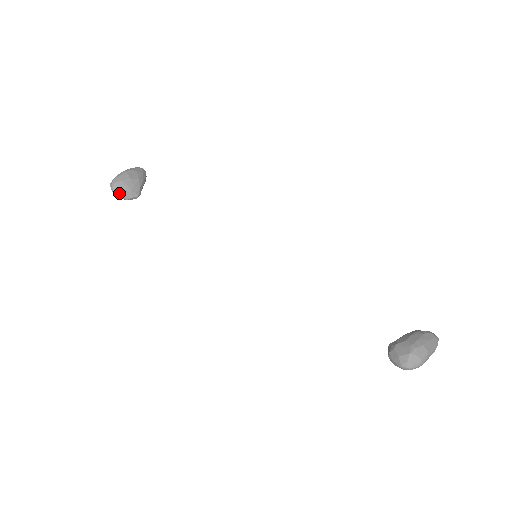
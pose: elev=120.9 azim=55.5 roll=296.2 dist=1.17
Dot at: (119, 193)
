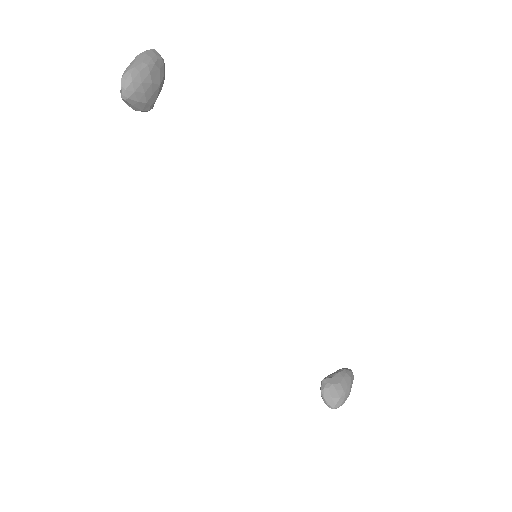
Dot at: (131, 100)
